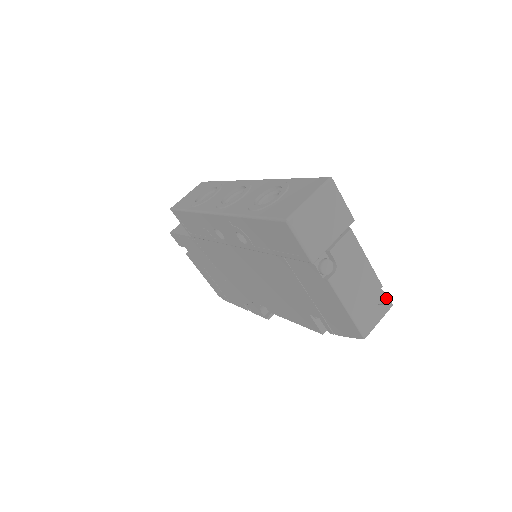
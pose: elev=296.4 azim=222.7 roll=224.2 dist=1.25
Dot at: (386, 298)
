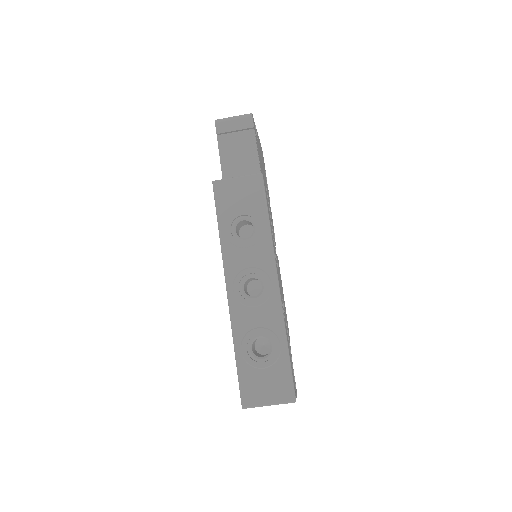
Dot at: occluded
